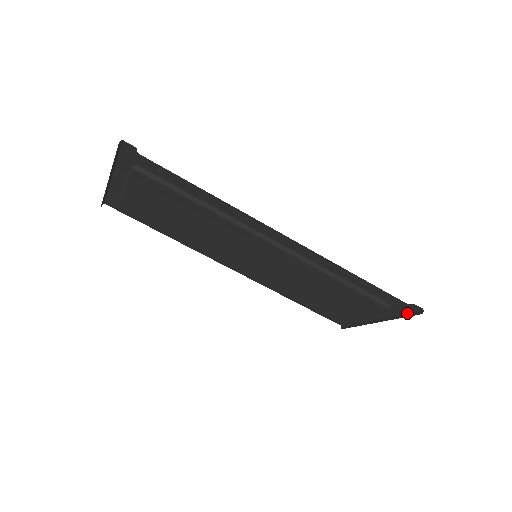
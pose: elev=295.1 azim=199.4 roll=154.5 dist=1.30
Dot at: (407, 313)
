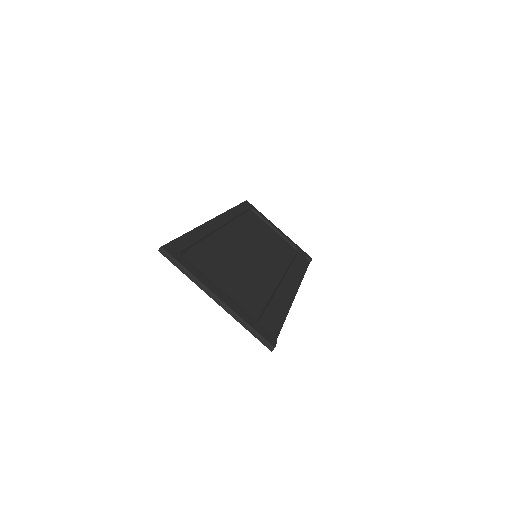
Dot at: (302, 250)
